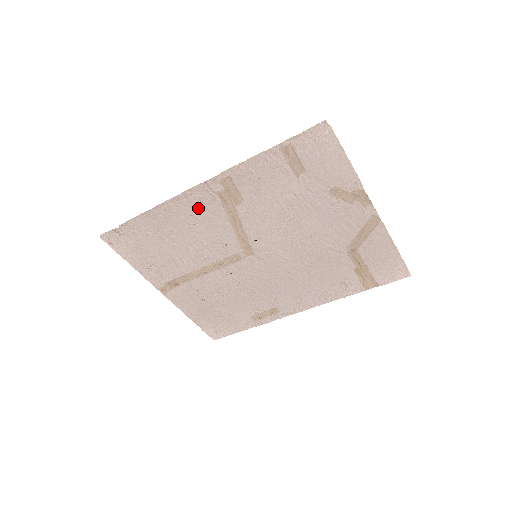
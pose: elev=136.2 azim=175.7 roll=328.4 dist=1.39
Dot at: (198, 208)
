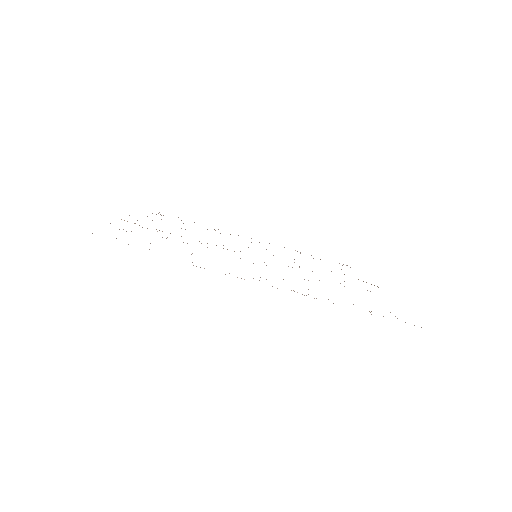
Dot at: occluded
